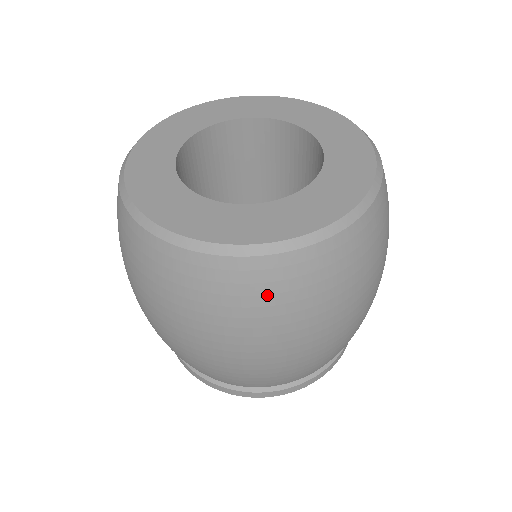
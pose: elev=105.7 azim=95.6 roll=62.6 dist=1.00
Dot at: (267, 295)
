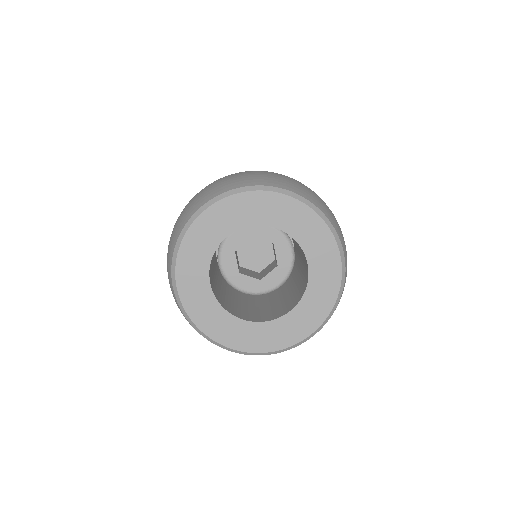
Dot at: occluded
